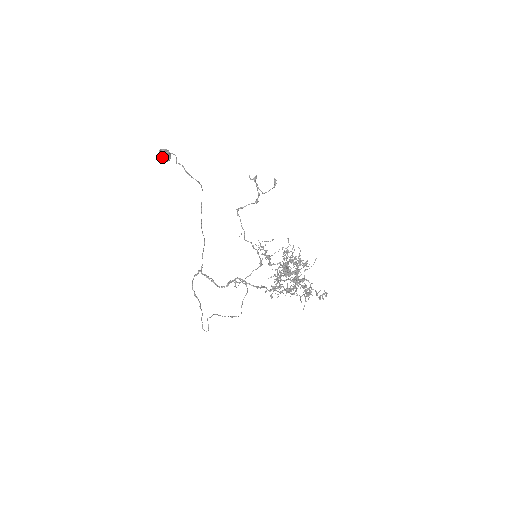
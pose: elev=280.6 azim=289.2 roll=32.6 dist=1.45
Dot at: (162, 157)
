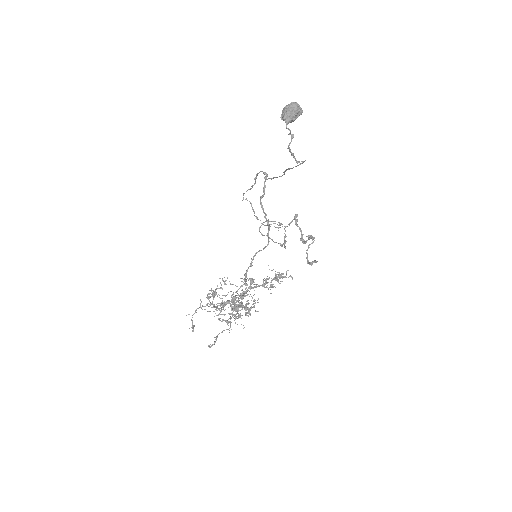
Dot at: (281, 116)
